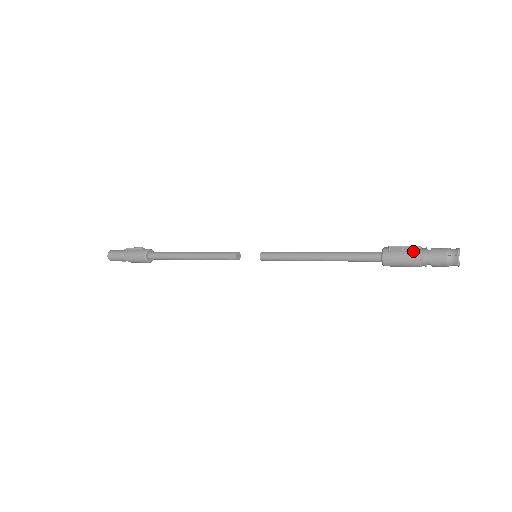
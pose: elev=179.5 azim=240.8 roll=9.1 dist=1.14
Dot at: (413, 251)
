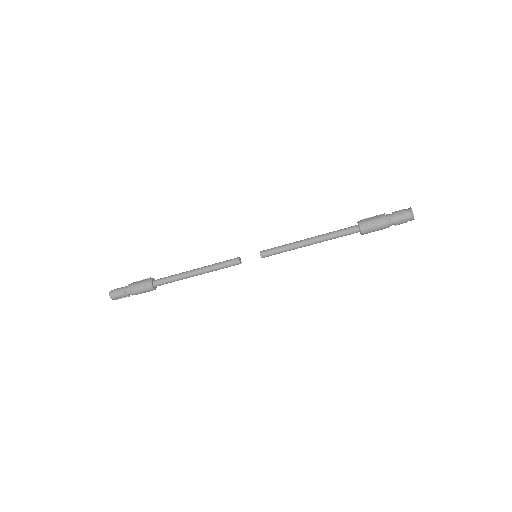
Dot at: (380, 215)
